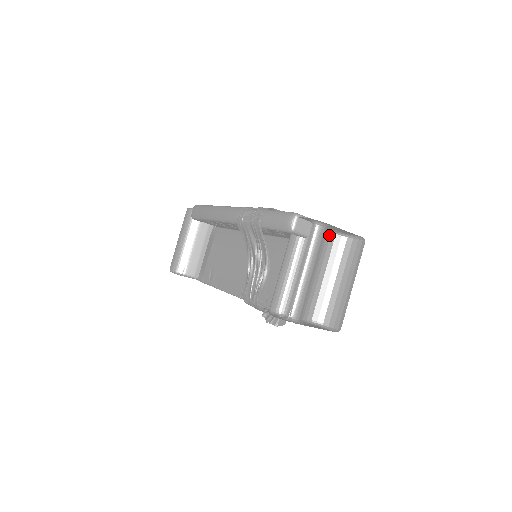
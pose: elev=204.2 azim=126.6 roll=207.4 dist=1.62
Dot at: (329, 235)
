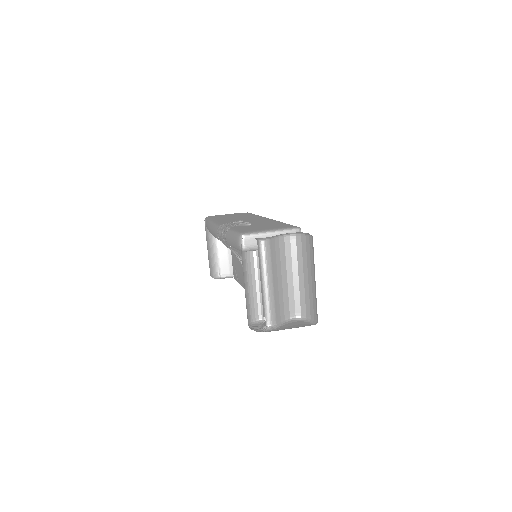
Dot at: (282, 239)
